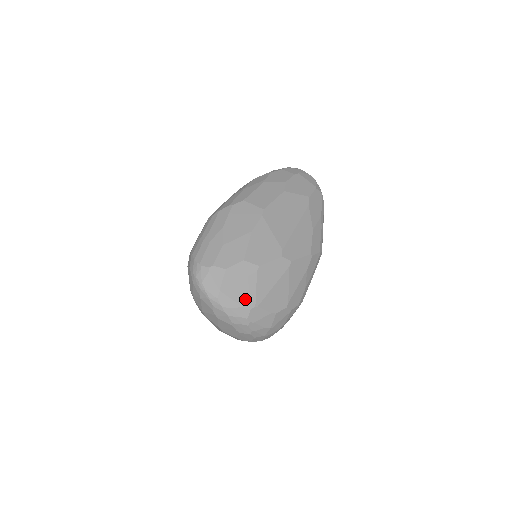
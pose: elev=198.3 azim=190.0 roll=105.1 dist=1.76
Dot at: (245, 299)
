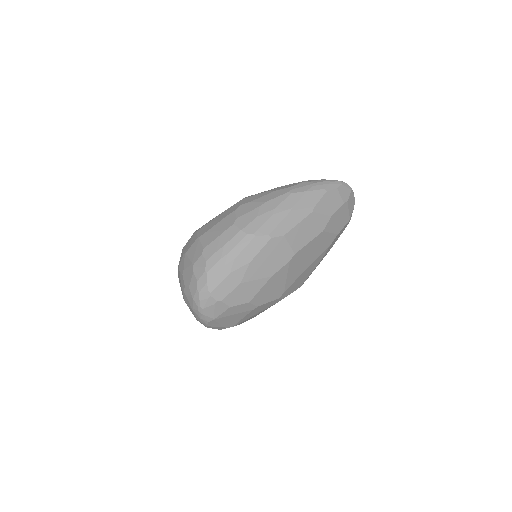
Dot at: (229, 323)
